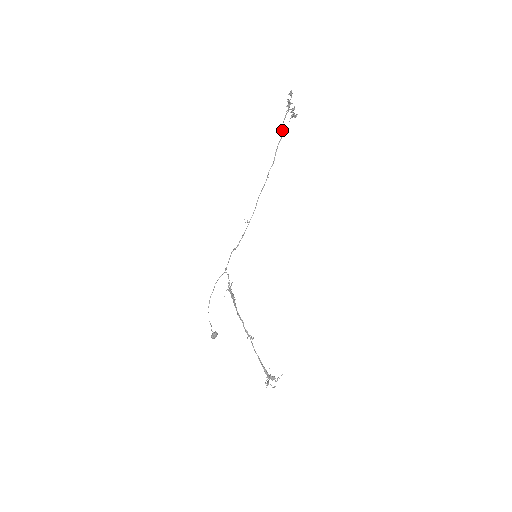
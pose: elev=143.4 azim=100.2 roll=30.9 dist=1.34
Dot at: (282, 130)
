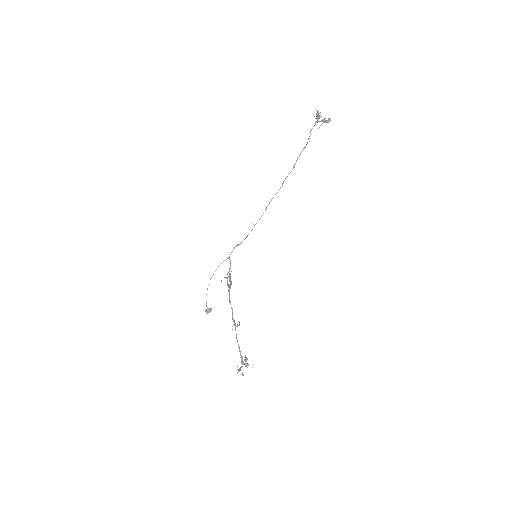
Dot at: (308, 139)
